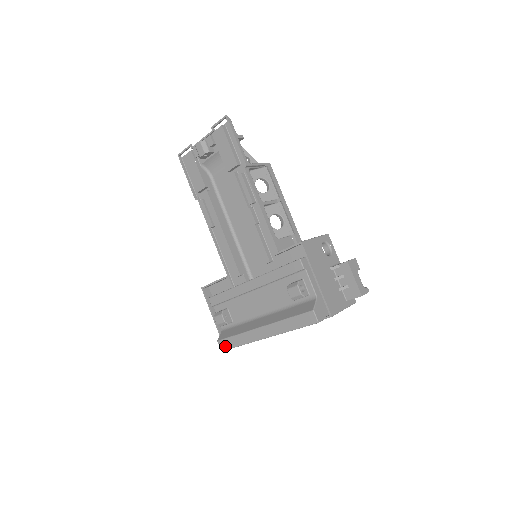
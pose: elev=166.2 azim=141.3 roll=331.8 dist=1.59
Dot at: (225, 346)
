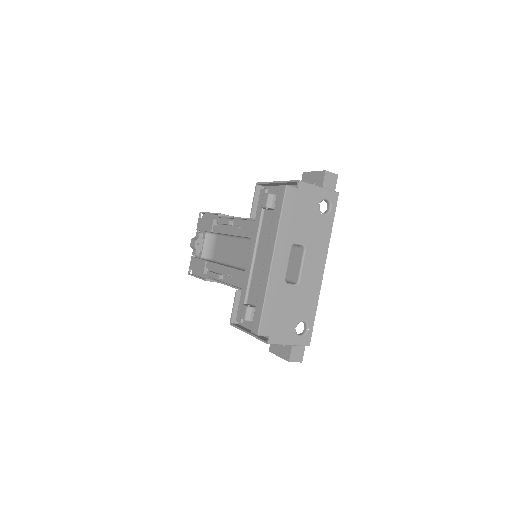
Dot at: (257, 324)
